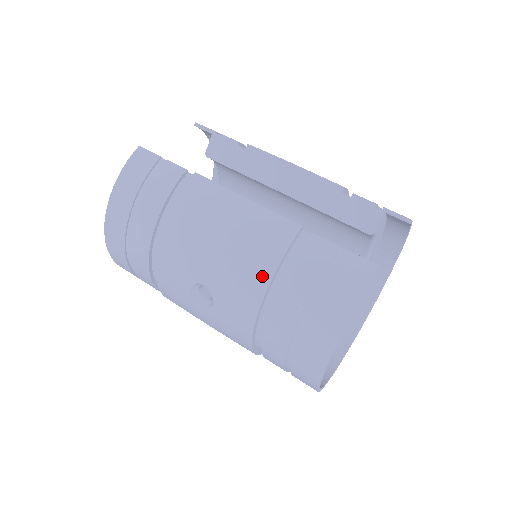
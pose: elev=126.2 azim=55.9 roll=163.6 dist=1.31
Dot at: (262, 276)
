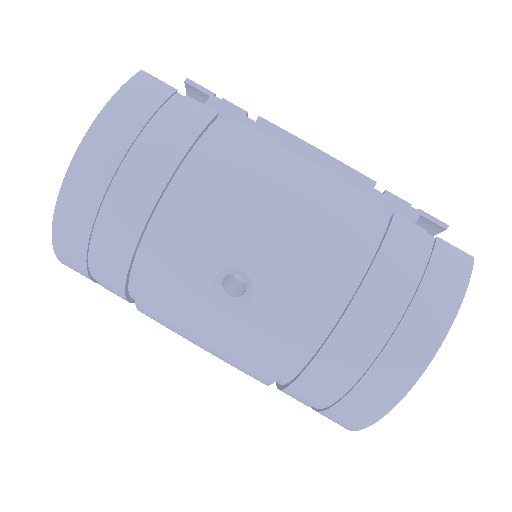
Dot at: (340, 259)
